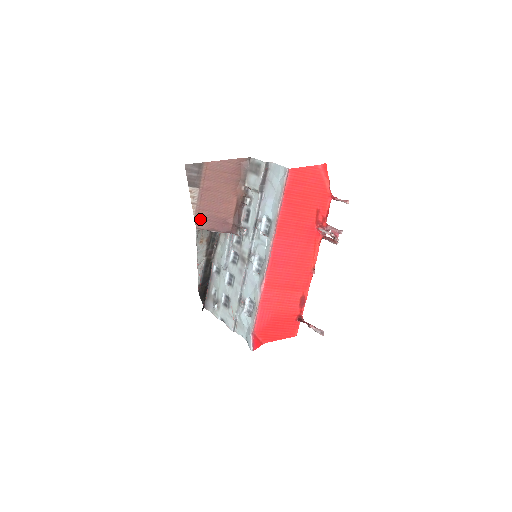
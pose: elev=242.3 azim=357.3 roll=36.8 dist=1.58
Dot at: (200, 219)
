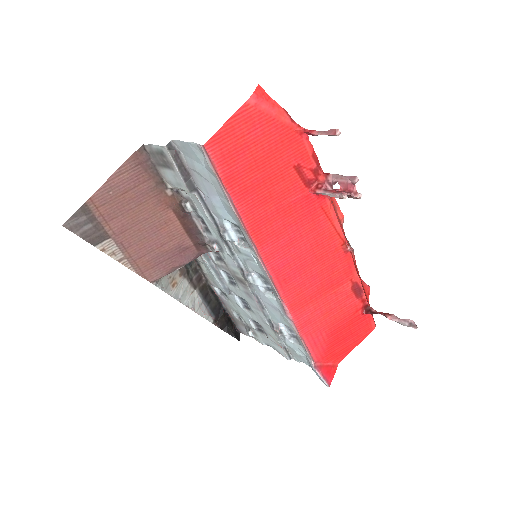
Dot at: (146, 270)
